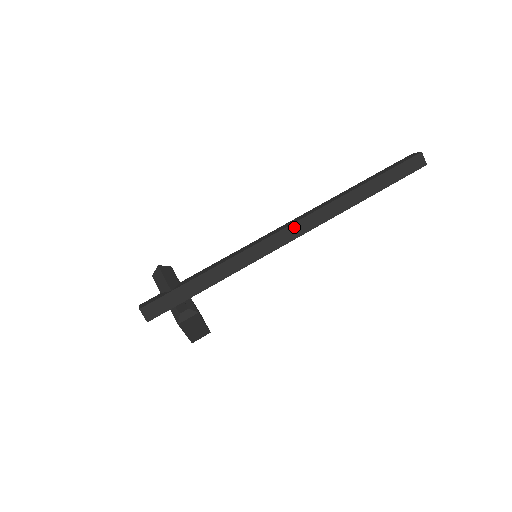
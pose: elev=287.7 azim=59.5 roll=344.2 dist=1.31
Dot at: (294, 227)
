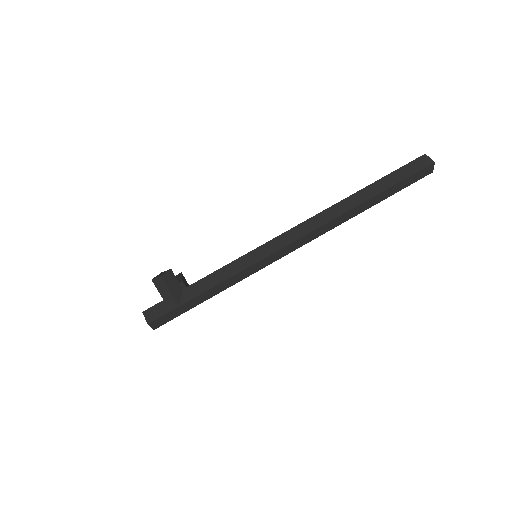
Dot at: (301, 240)
